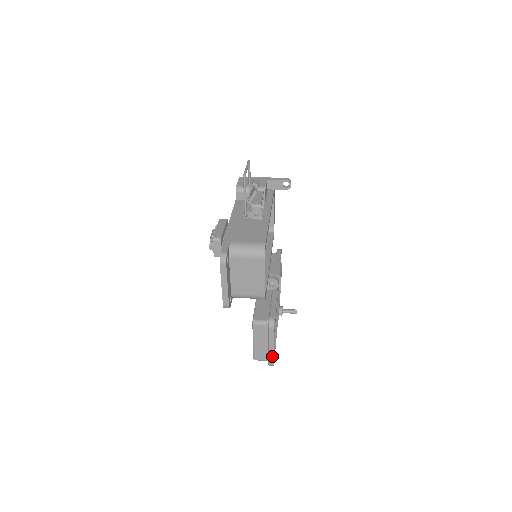
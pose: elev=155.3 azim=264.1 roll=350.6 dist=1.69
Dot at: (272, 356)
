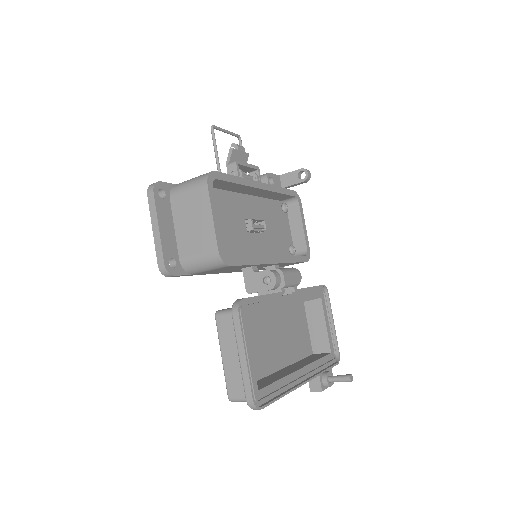
Dot at: (247, 379)
